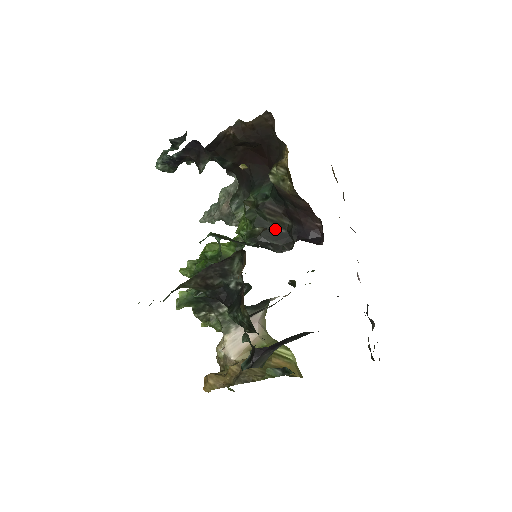
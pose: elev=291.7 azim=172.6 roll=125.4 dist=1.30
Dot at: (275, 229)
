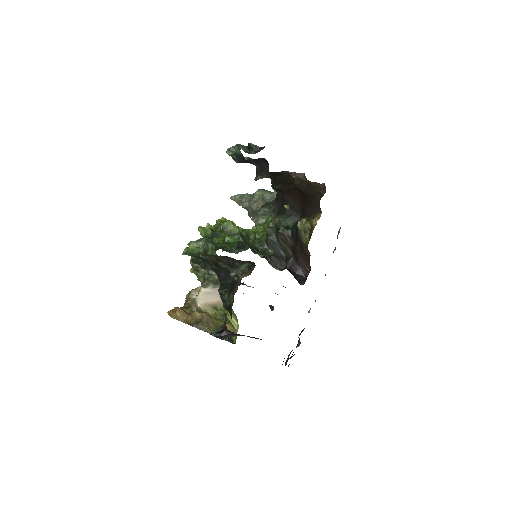
Dot at: (279, 250)
